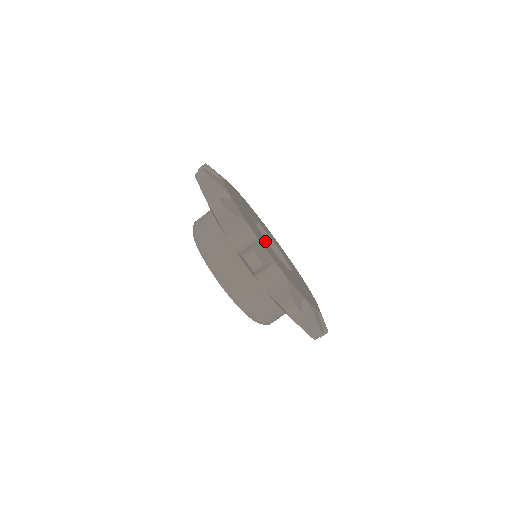
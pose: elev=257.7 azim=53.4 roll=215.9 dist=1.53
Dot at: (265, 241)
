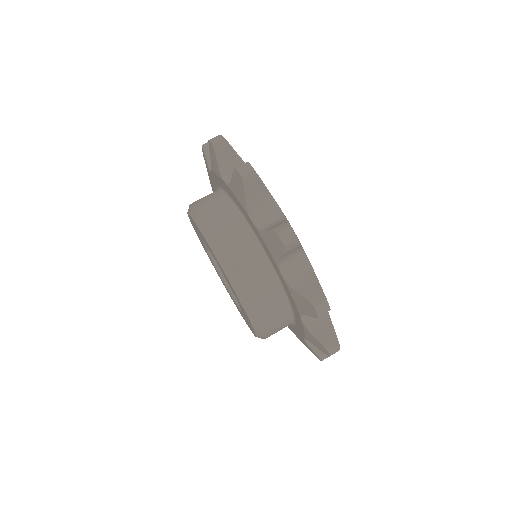
Dot at: occluded
